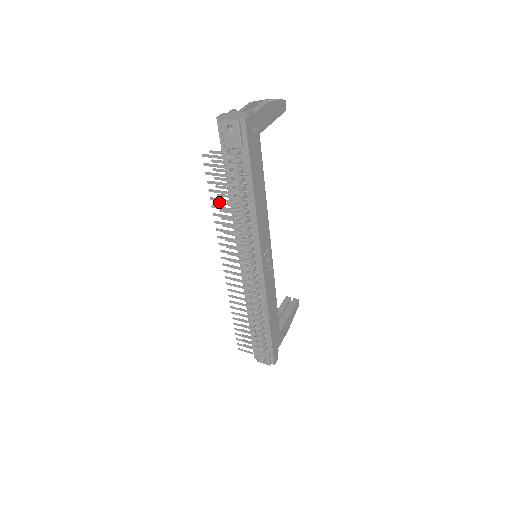
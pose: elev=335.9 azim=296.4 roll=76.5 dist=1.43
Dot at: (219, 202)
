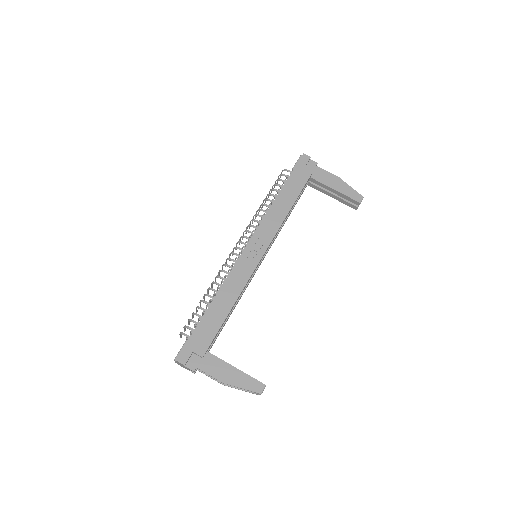
Dot at: occluded
